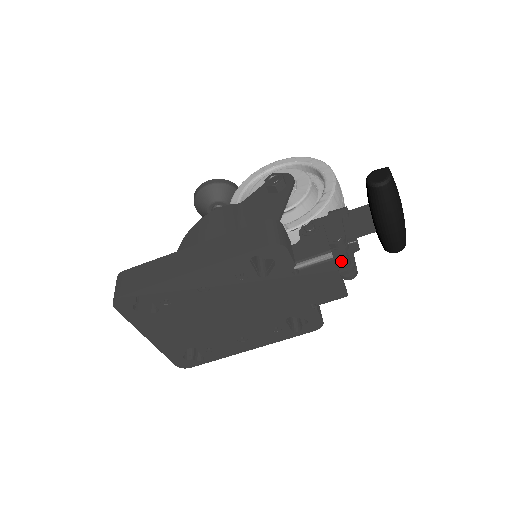
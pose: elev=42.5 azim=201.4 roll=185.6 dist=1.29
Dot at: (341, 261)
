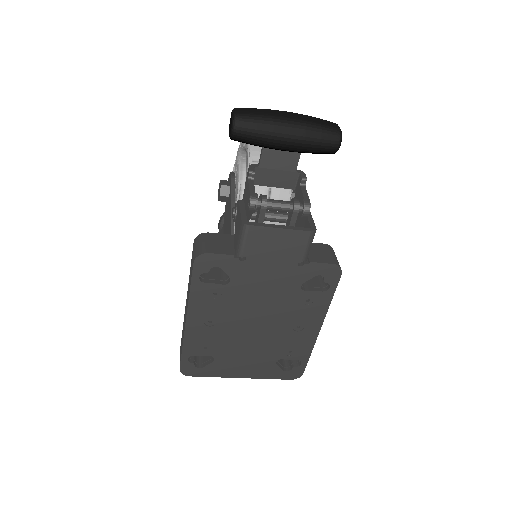
Dot at: (280, 211)
